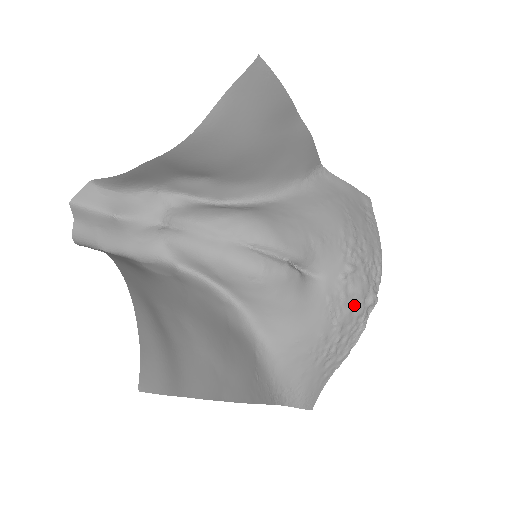
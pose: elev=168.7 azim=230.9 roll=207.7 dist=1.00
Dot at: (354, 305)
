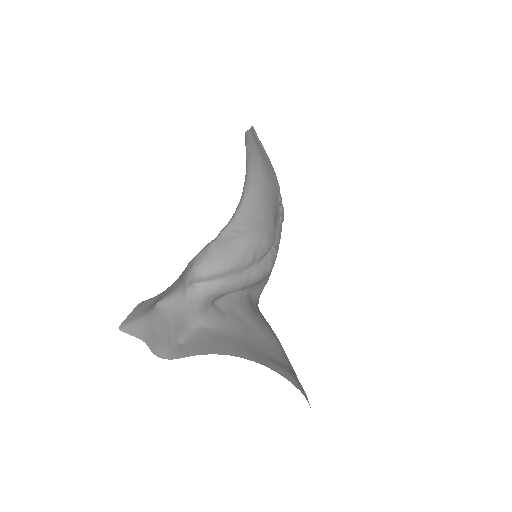
Dot at: occluded
